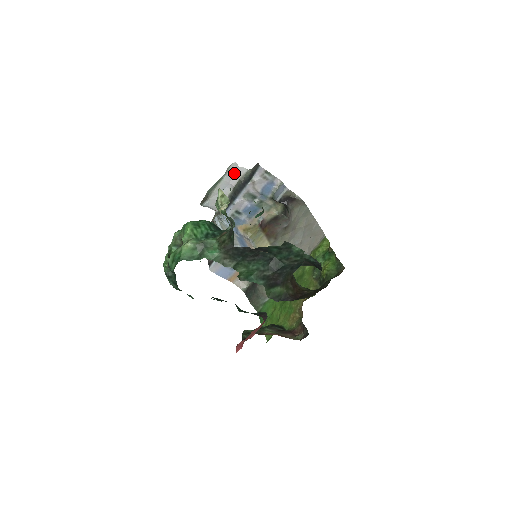
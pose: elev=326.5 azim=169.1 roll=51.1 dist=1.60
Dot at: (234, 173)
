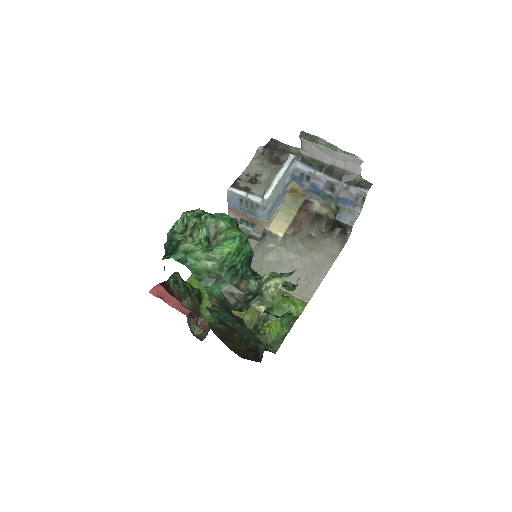
Dot at: (350, 162)
